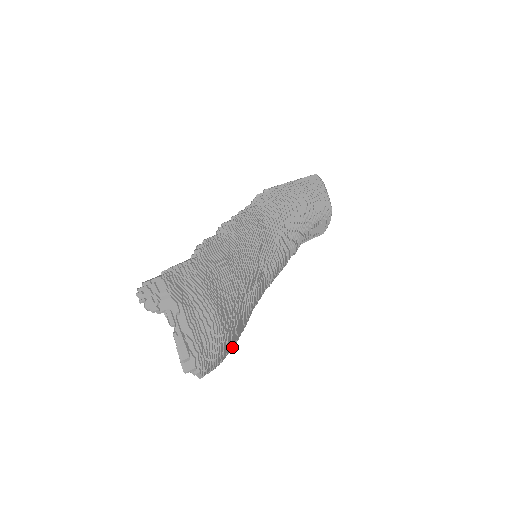
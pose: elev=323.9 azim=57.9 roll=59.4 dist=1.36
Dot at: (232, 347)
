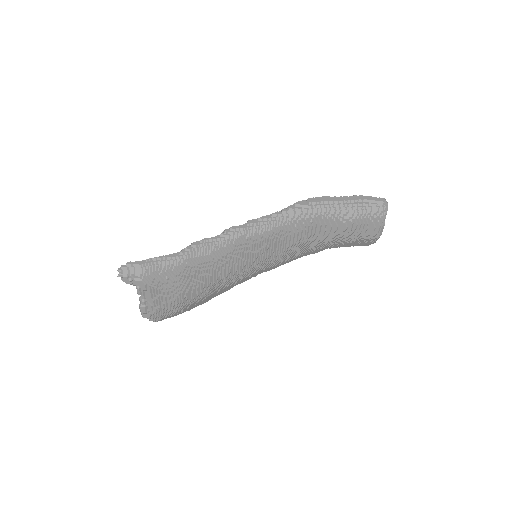
Dot at: occluded
